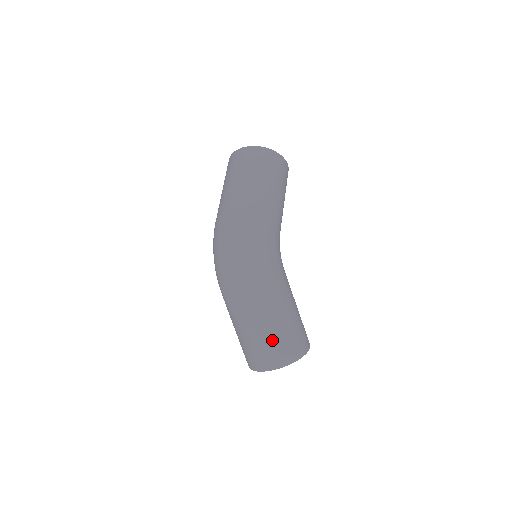
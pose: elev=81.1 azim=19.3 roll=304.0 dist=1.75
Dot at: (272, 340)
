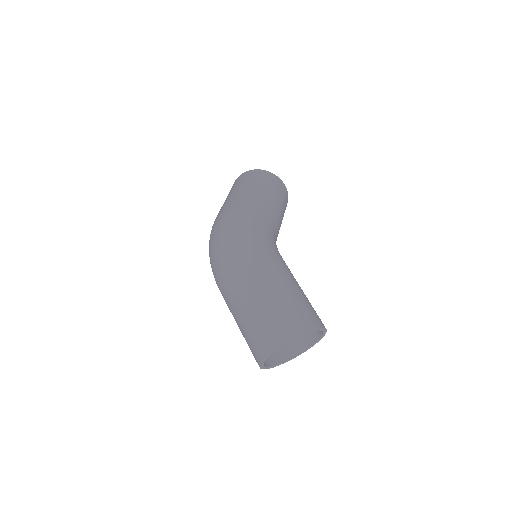
Dot at: (266, 314)
